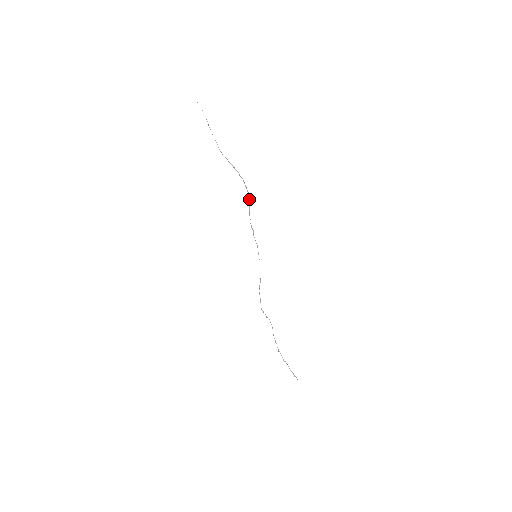
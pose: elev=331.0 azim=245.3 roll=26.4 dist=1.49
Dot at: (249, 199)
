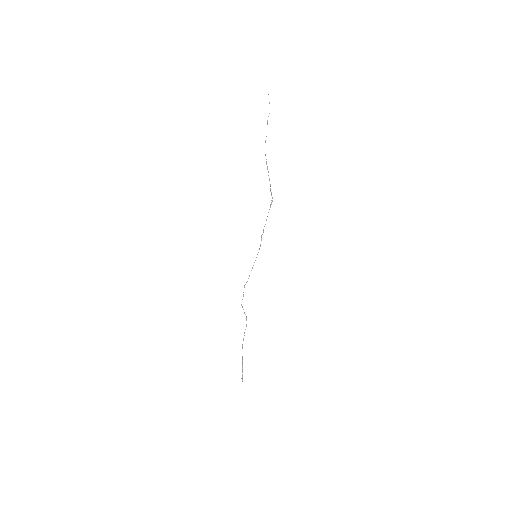
Dot at: (271, 202)
